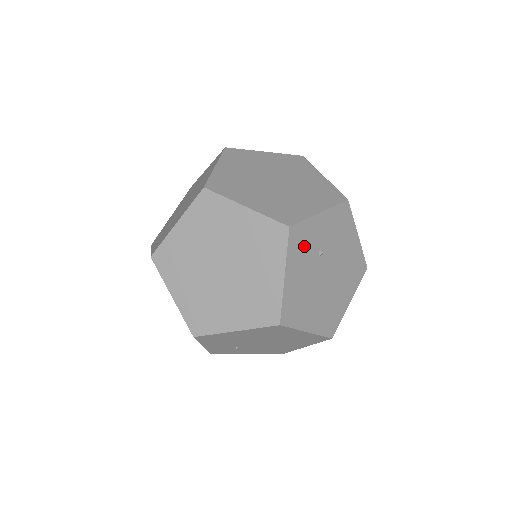
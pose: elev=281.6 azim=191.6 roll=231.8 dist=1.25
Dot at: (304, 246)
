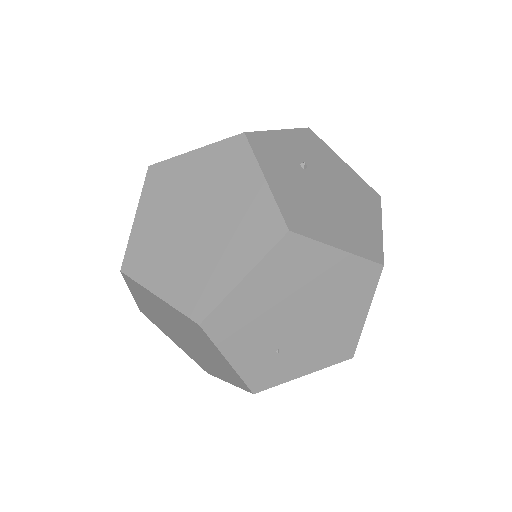
Dot at: (276, 155)
